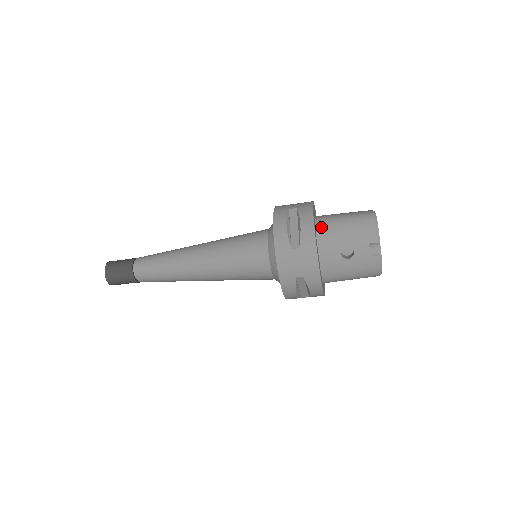
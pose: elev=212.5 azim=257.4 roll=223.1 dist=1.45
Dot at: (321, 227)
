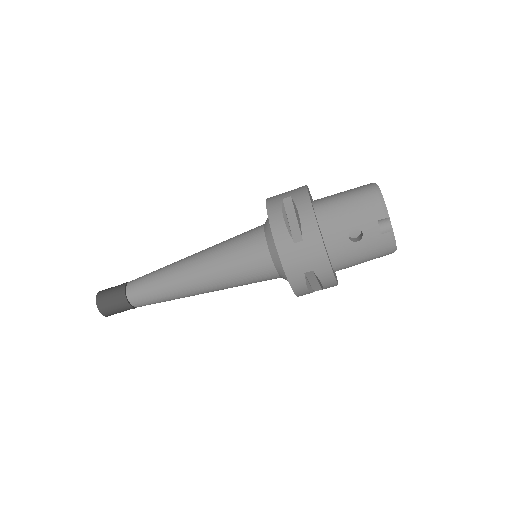
Dot at: (321, 212)
